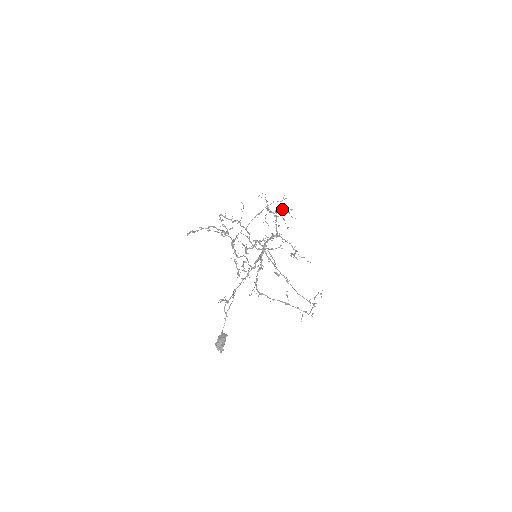
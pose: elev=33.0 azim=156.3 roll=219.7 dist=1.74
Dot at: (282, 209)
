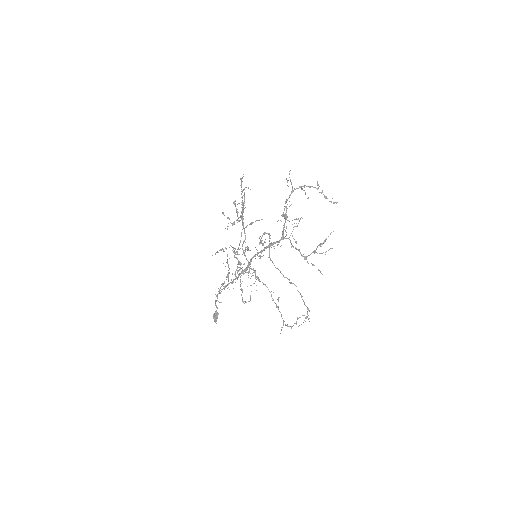
Dot at: (285, 217)
